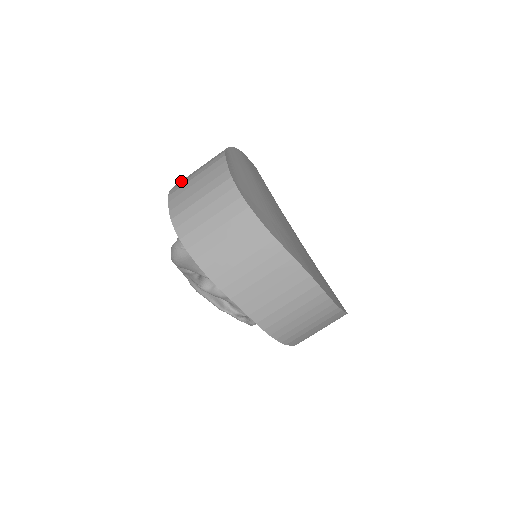
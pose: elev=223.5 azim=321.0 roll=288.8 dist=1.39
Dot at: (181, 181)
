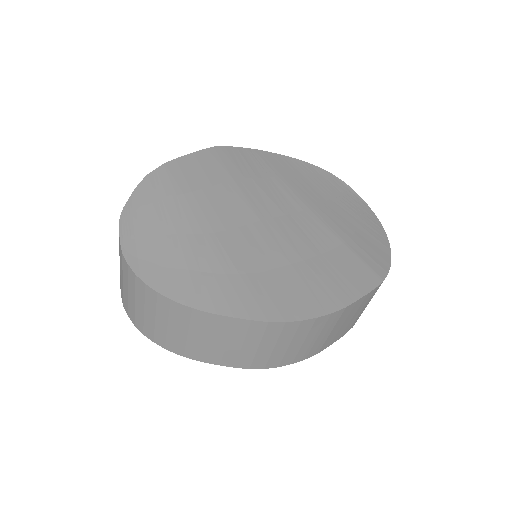
Dot at: occluded
